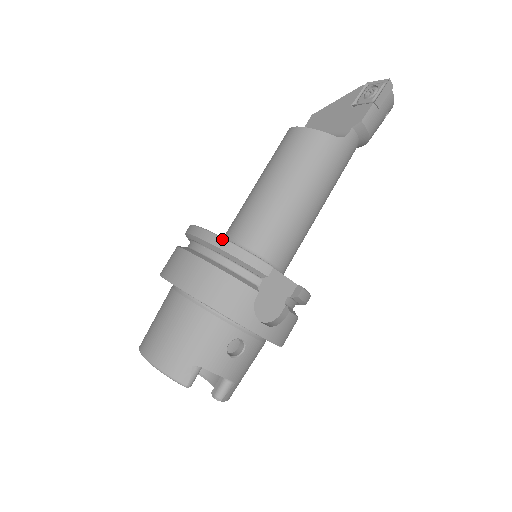
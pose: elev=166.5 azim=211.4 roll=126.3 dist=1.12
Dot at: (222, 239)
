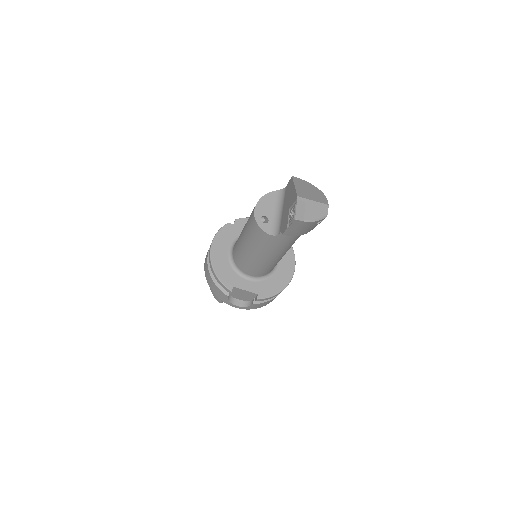
Dot at: (211, 266)
